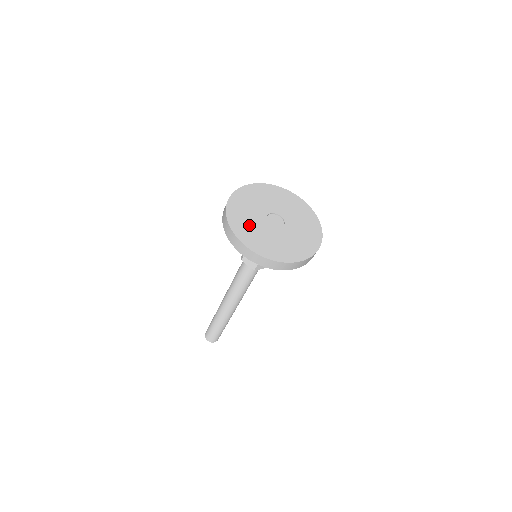
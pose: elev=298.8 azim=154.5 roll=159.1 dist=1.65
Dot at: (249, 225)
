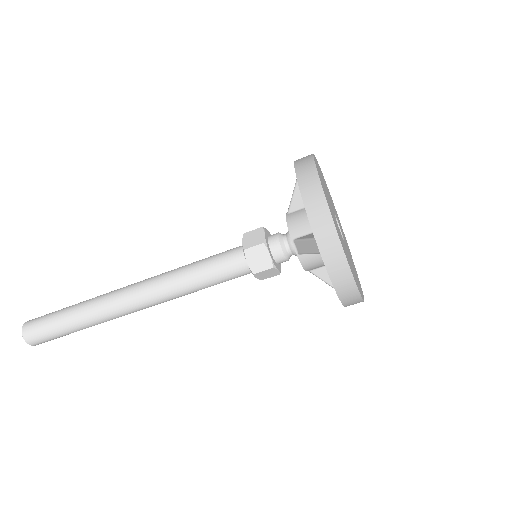
Dot at: occluded
